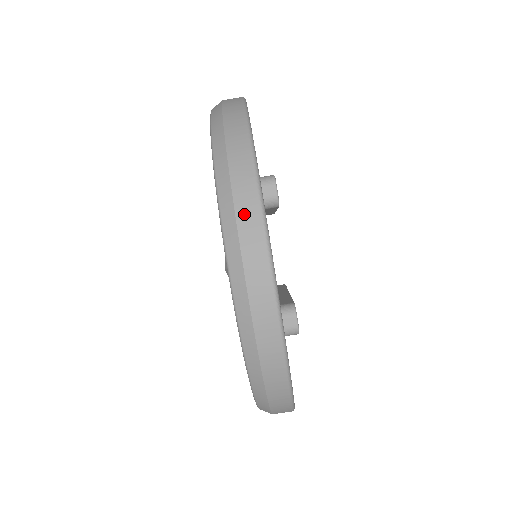
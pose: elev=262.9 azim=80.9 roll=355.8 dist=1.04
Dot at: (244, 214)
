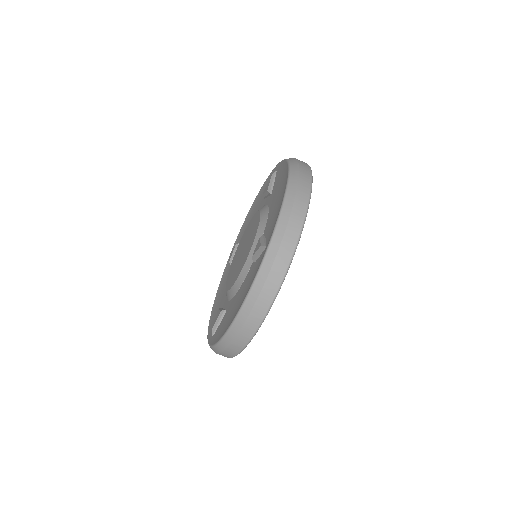
Dot at: (293, 222)
